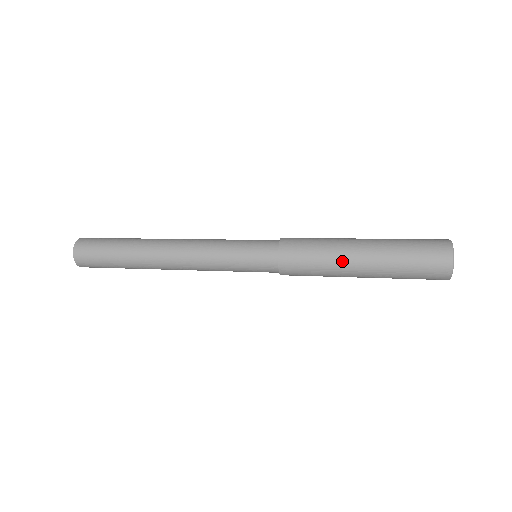
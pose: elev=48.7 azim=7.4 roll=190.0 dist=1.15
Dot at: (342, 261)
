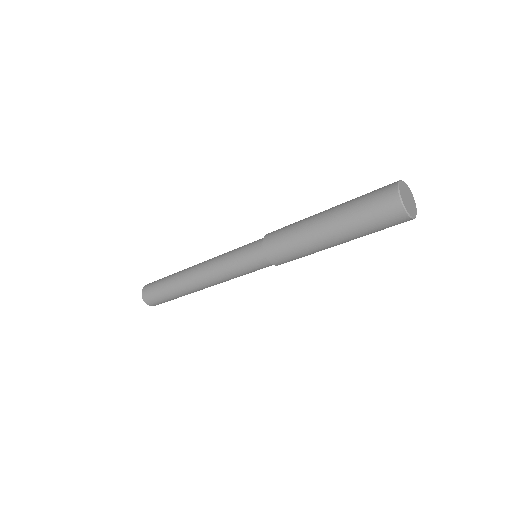
Dot at: (315, 245)
